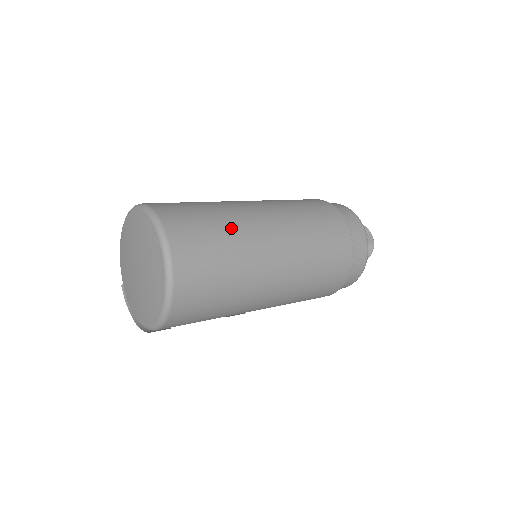
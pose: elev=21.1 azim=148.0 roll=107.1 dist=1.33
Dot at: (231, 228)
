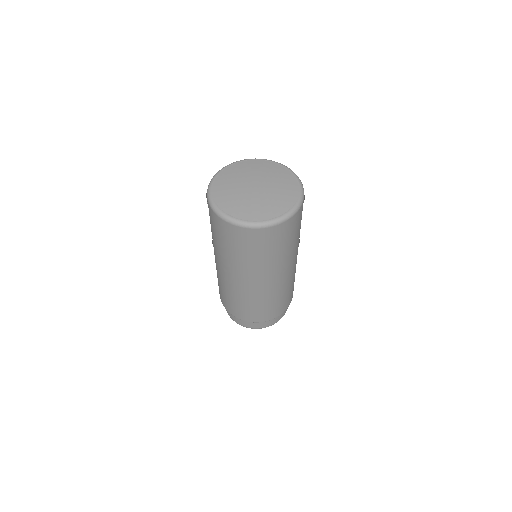
Dot at: occluded
